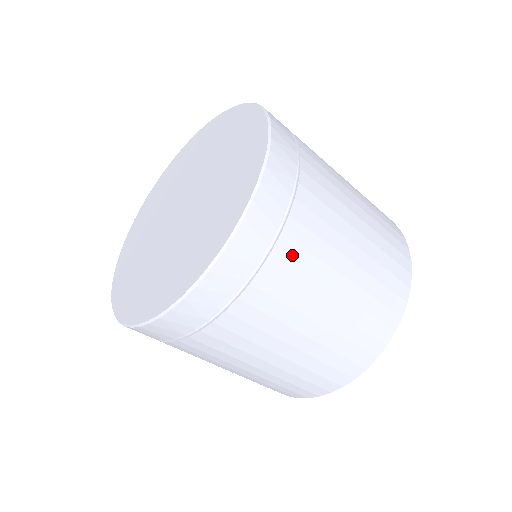
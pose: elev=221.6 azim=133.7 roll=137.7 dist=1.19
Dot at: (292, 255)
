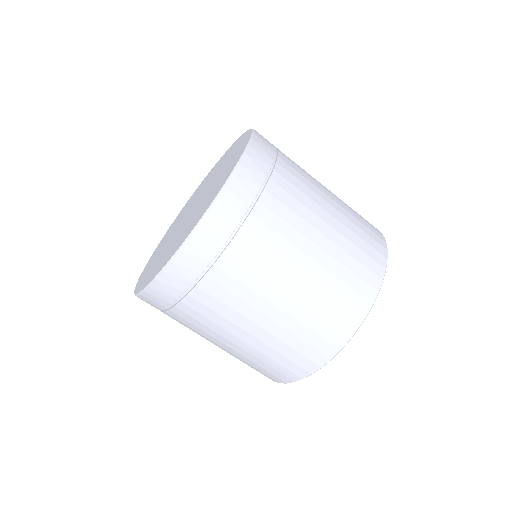
Dot at: (288, 178)
